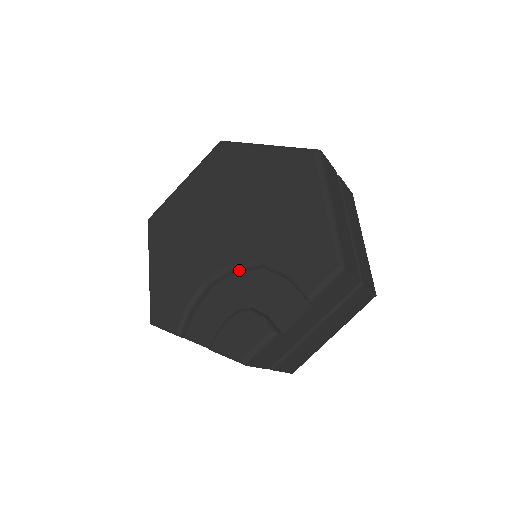
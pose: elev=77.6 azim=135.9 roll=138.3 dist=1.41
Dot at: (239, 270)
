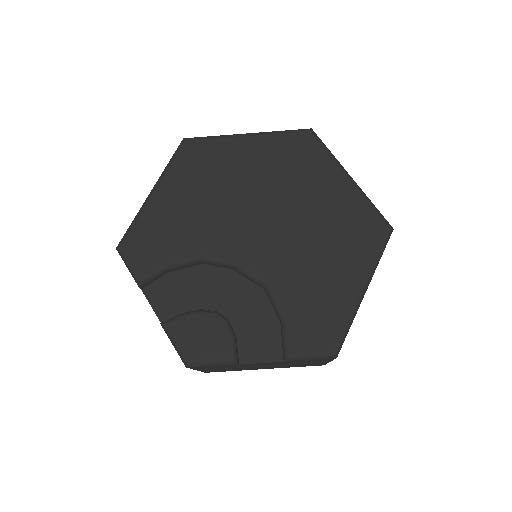
Dot at: (241, 273)
